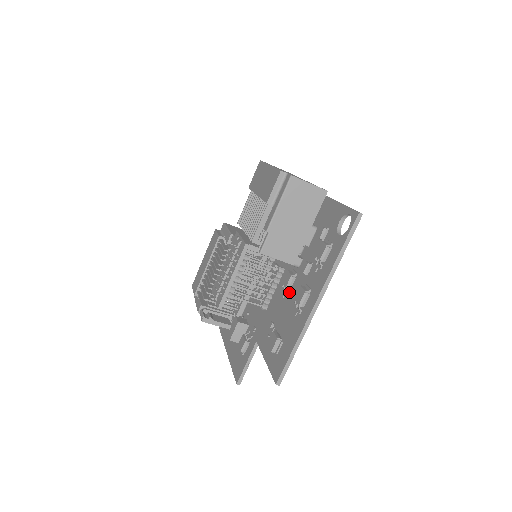
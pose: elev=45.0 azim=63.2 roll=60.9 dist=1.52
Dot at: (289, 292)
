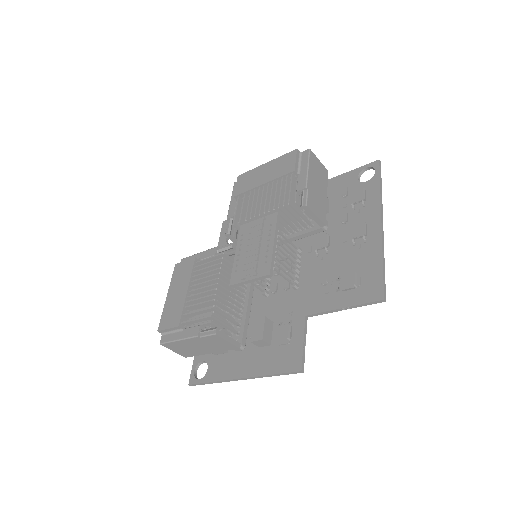
Dot at: (329, 249)
